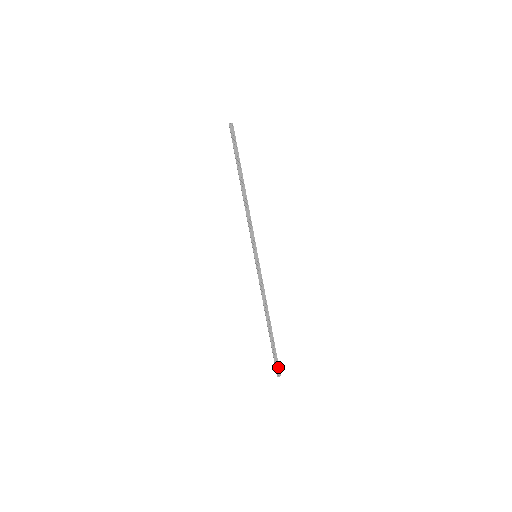
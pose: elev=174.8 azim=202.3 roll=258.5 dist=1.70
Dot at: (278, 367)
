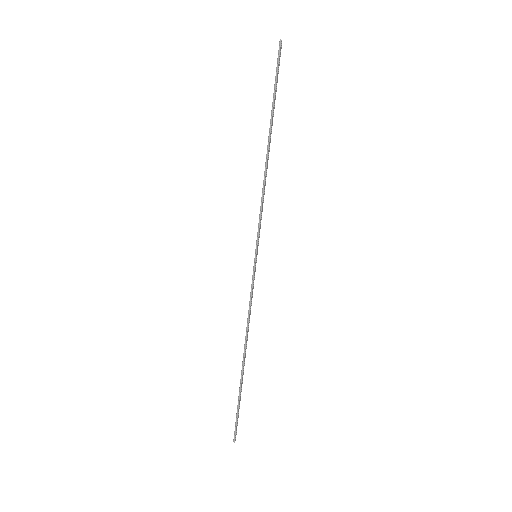
Dot at: occluded
